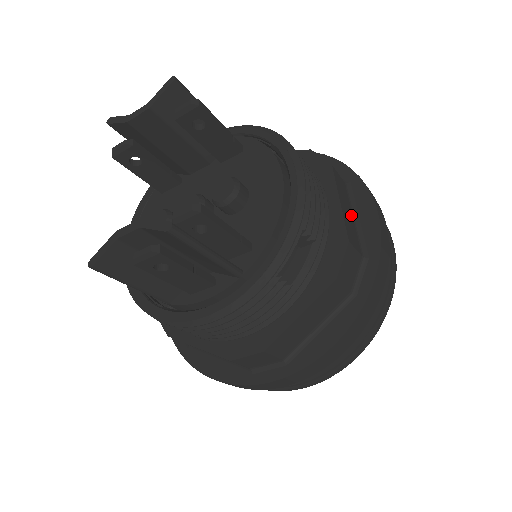
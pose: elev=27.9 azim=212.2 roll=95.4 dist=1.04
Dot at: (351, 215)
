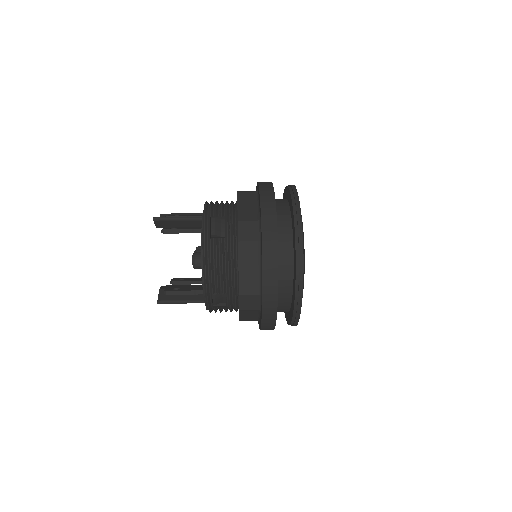
Dot at: (256, 268)
